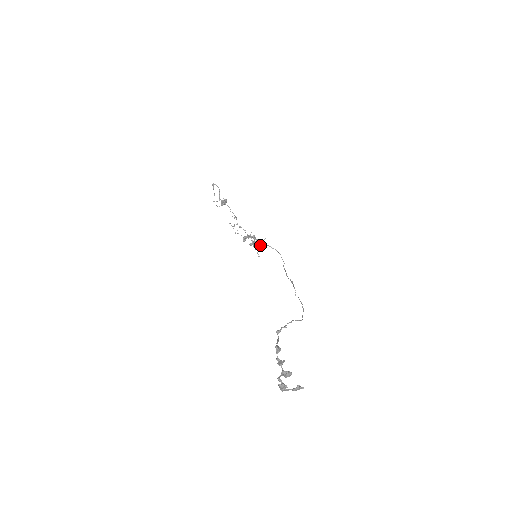
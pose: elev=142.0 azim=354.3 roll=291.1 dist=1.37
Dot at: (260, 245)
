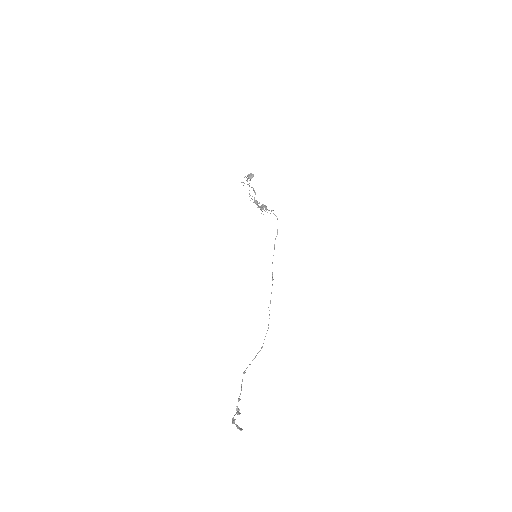
Dot at: occluded
